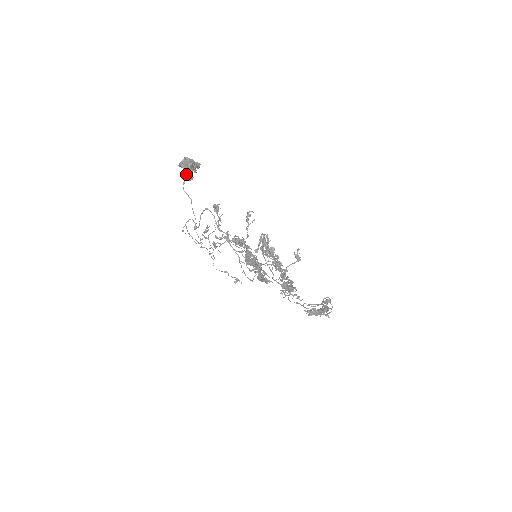
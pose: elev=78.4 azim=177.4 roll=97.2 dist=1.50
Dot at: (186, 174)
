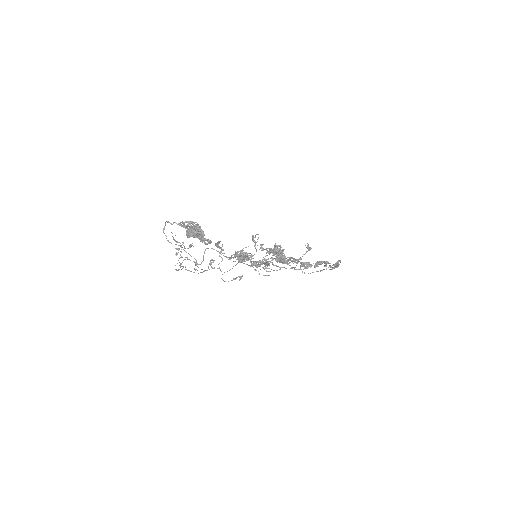
Dot at: (163, 229)
